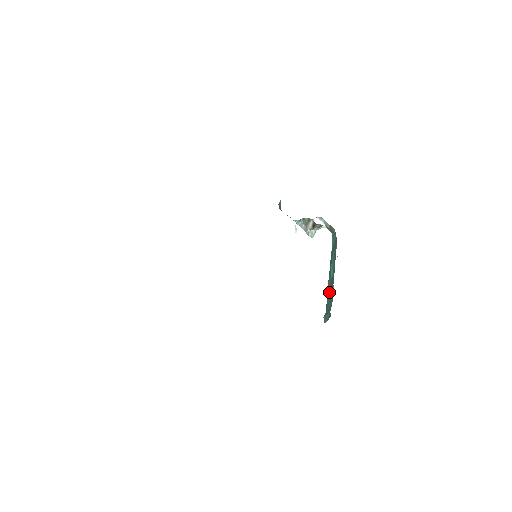
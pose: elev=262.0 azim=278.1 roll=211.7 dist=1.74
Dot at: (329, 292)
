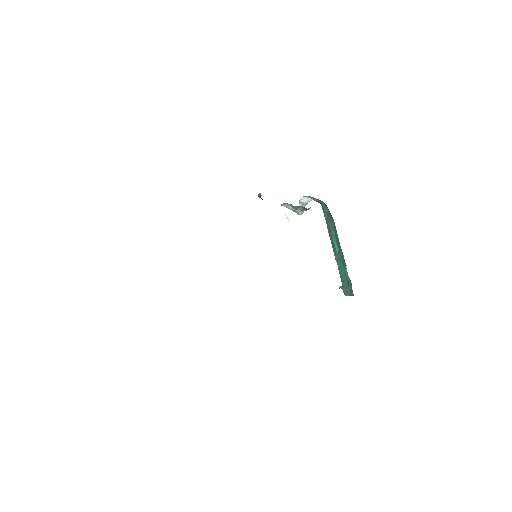
Dot at: (340, 267)
